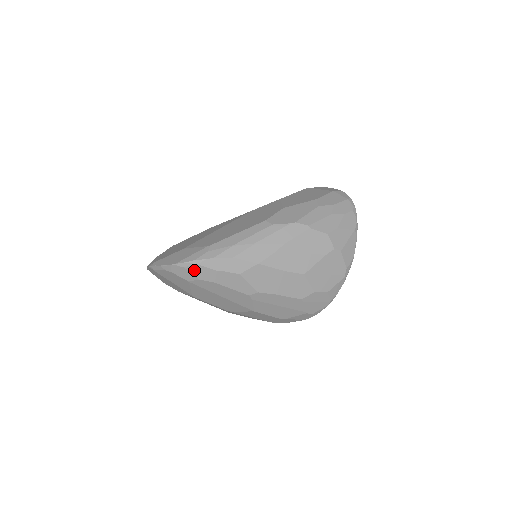
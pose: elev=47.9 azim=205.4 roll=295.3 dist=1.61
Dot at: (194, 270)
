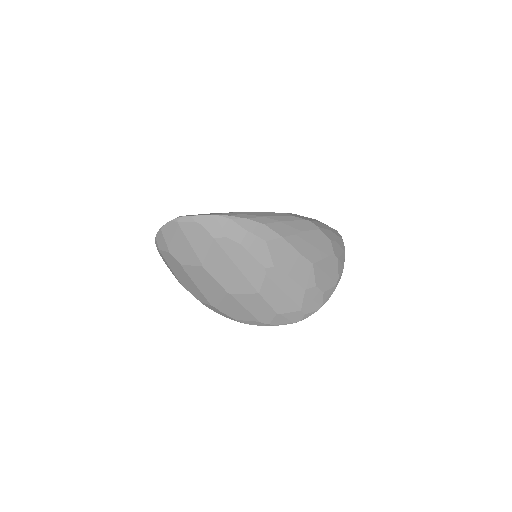
Dot at: (226, 225)
